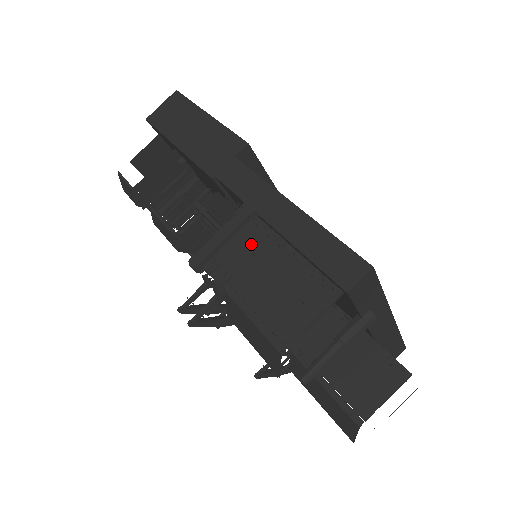
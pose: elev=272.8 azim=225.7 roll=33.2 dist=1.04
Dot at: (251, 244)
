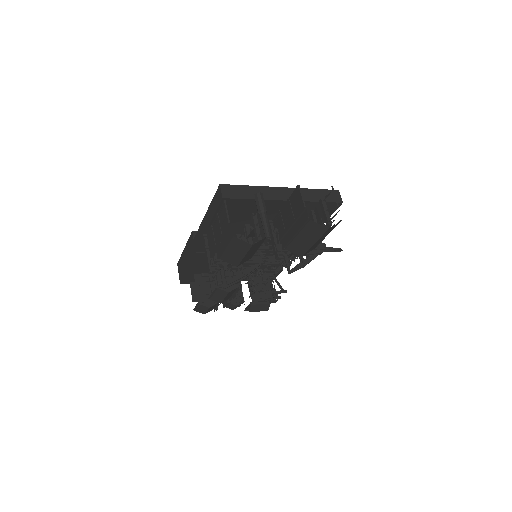
Dot at: (211, 240)
